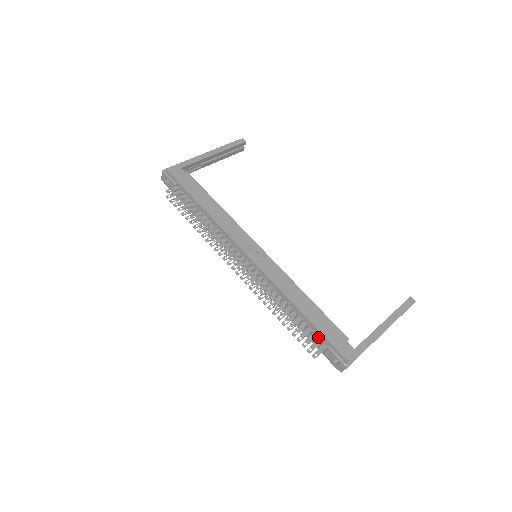
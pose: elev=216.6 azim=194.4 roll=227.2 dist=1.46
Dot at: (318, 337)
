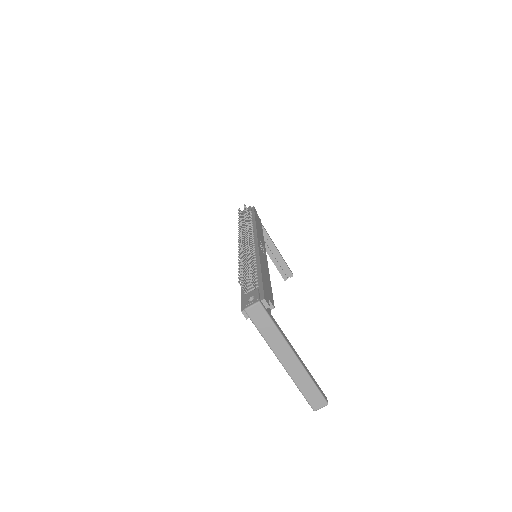
Dot at: (256, 283)
